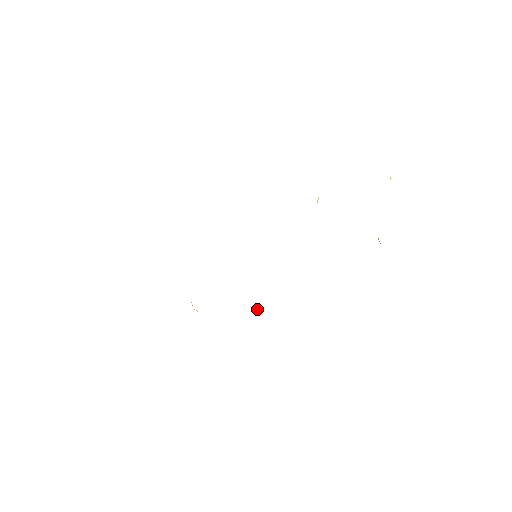
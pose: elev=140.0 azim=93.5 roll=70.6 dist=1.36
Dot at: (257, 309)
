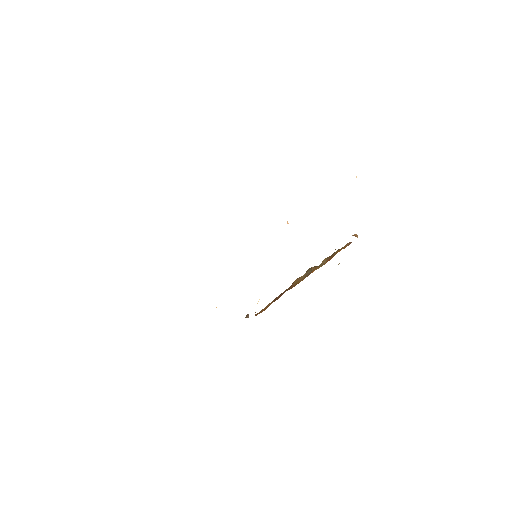
Dot at: occluded
